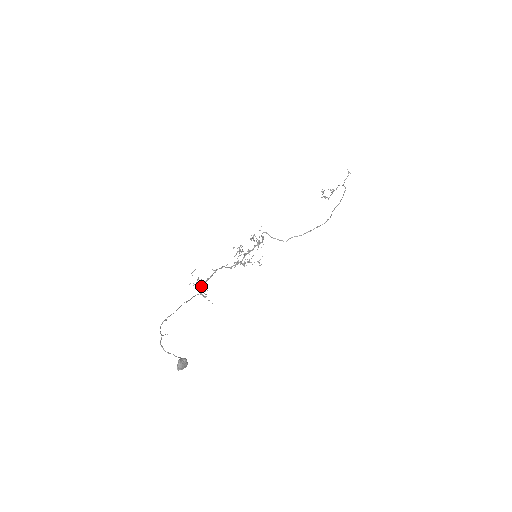
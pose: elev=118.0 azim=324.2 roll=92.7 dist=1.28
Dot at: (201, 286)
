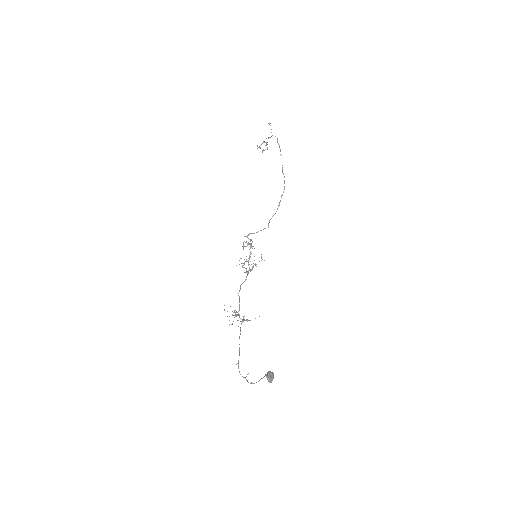
Dot at: (239, 315)
